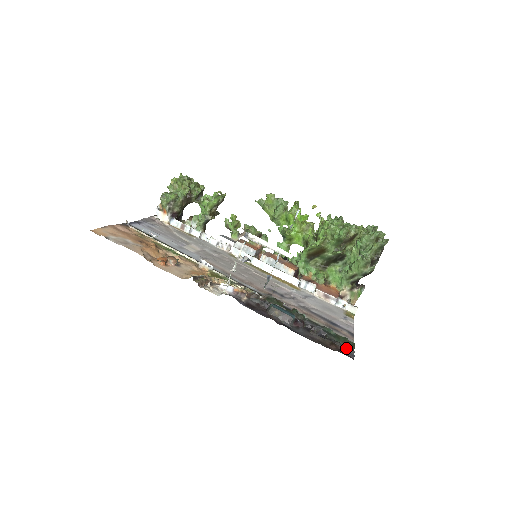
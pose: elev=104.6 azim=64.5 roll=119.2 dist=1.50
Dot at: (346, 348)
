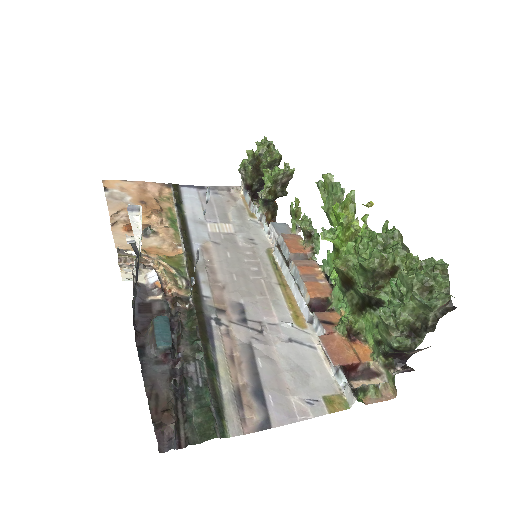
Dot at: (186, 431)
